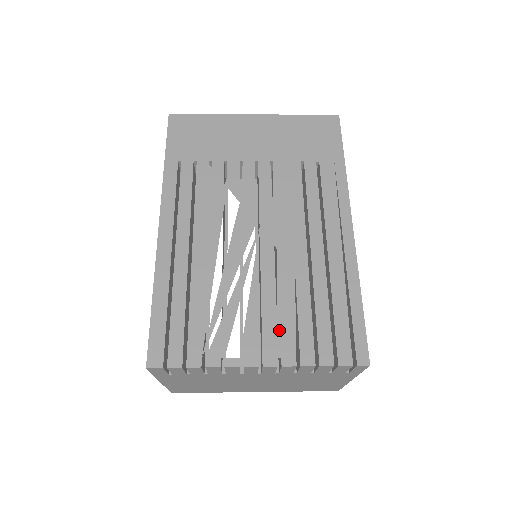
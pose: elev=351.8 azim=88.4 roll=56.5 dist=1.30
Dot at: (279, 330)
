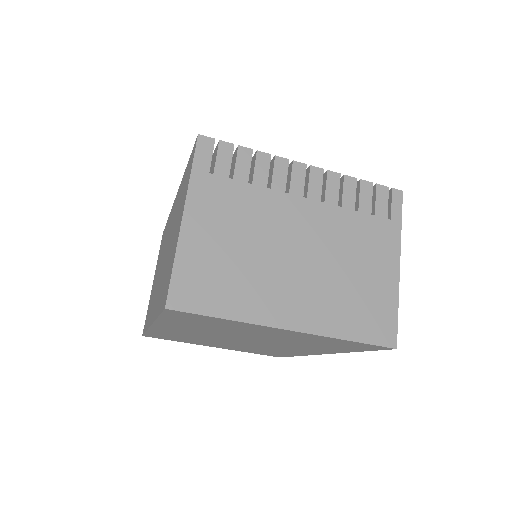
Dot at: occluded
